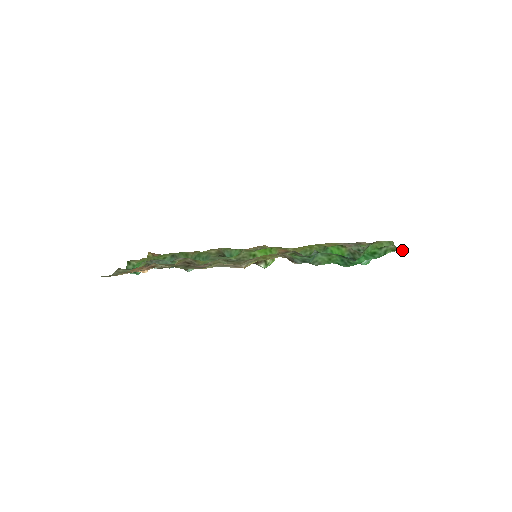
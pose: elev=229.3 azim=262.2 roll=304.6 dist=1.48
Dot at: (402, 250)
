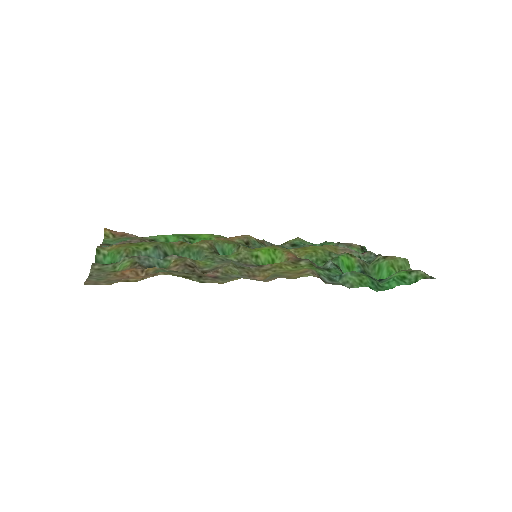
Dot at: (430, 277)
